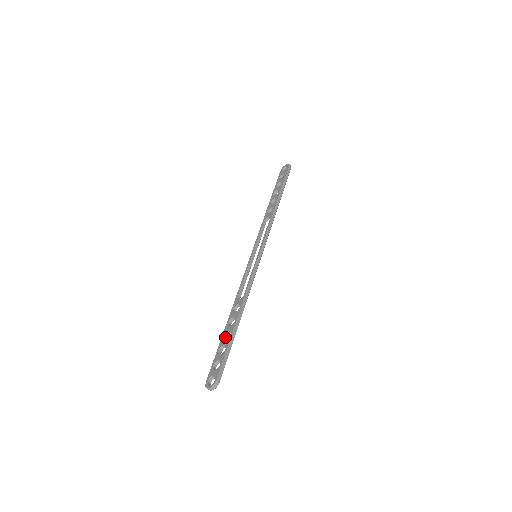
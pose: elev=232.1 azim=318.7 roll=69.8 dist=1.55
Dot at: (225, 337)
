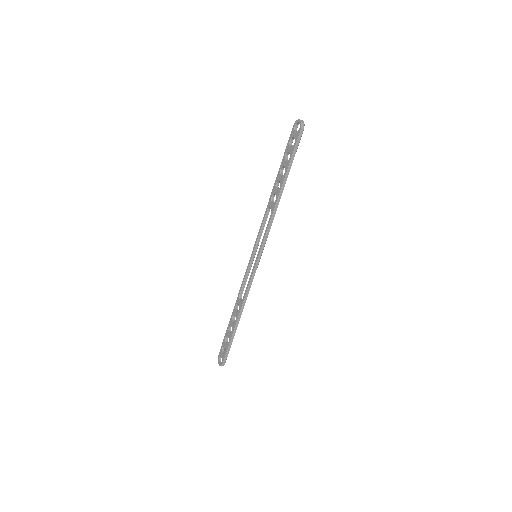
Dot at: (230, 327)
